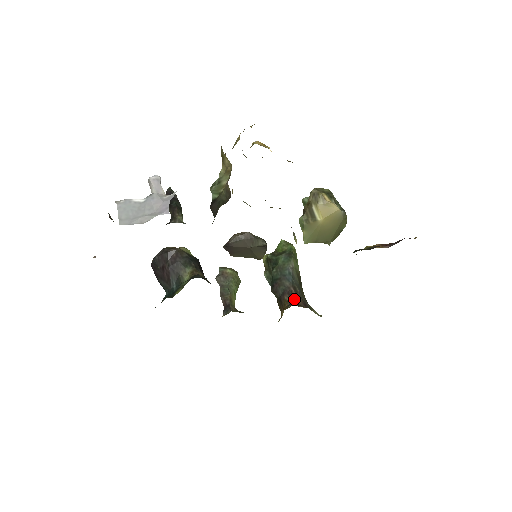
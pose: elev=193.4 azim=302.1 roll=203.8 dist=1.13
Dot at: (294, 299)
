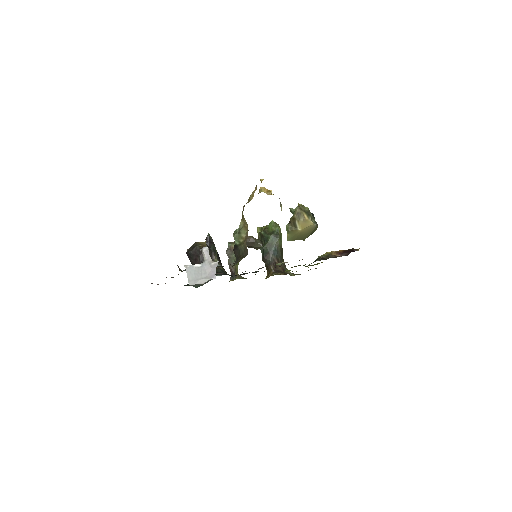
Dot at: (277, 267)
